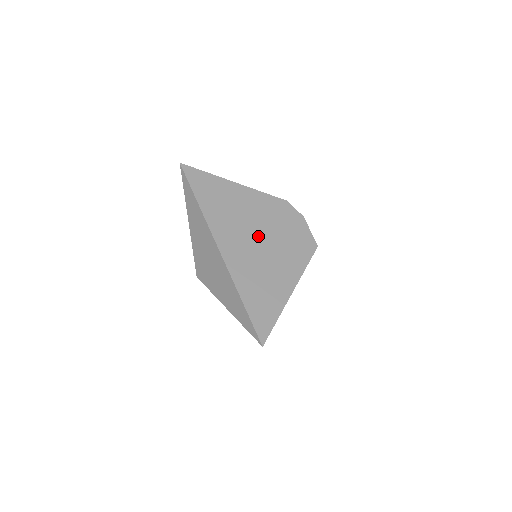
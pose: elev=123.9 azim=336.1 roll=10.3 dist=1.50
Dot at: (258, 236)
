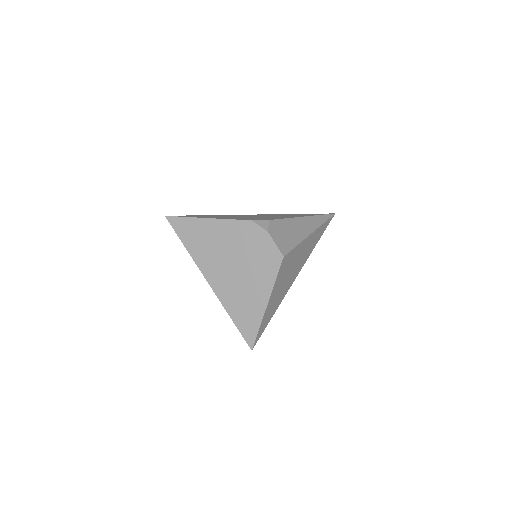
Dot at: (233, 262)
